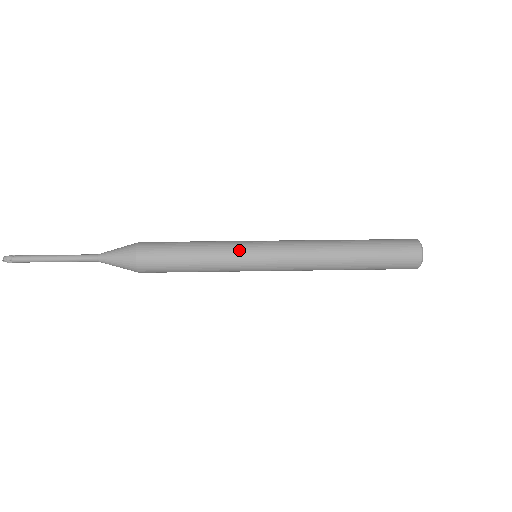
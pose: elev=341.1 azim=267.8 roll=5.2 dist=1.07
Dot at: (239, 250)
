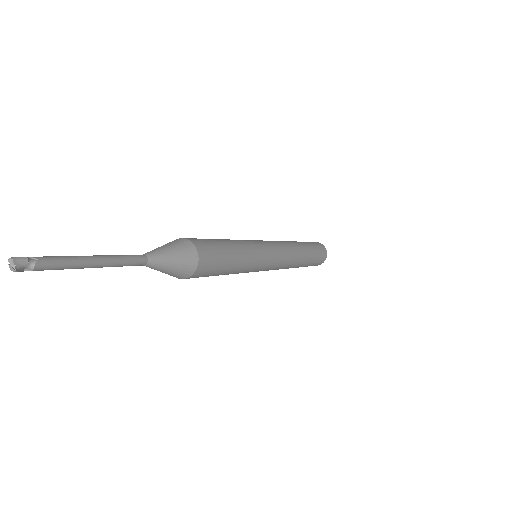
Dot at: (262, 258)
